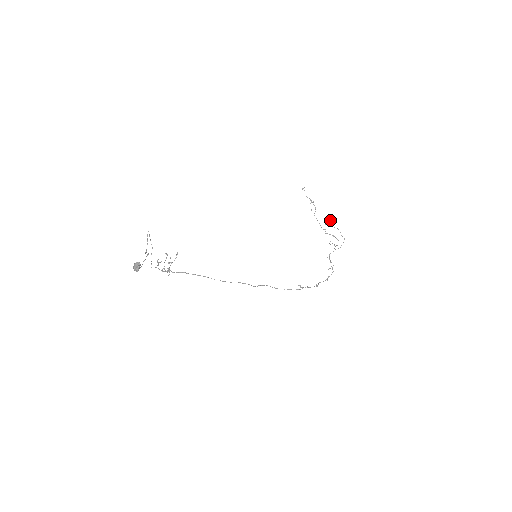
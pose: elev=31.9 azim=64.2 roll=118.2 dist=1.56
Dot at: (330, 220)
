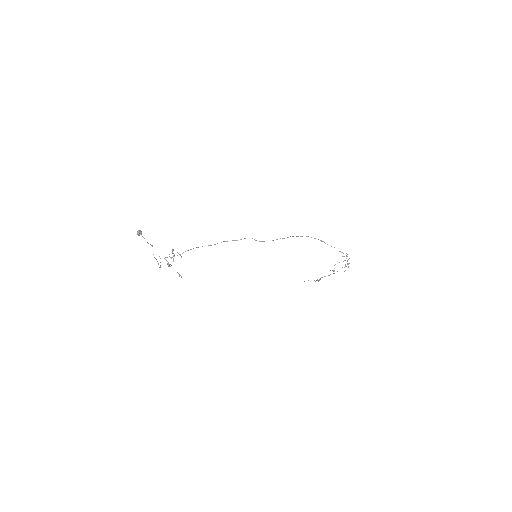
Dot at: occluded
